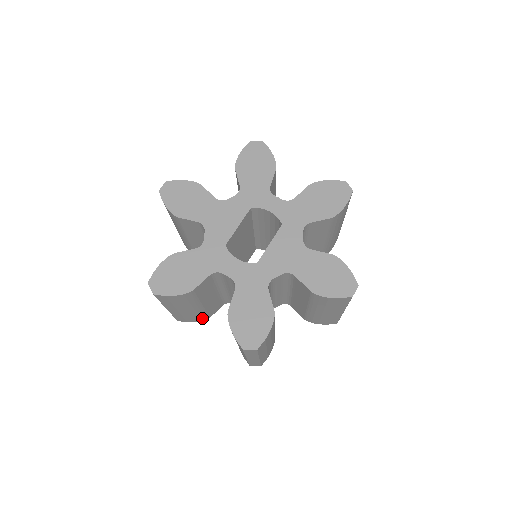
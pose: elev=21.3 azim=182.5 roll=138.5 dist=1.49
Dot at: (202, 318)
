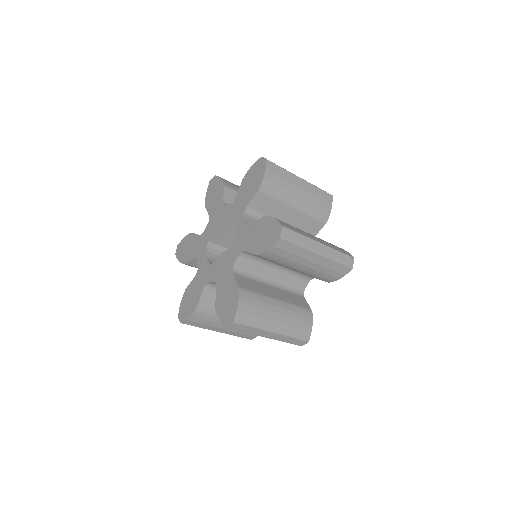
Dot at: occluded
